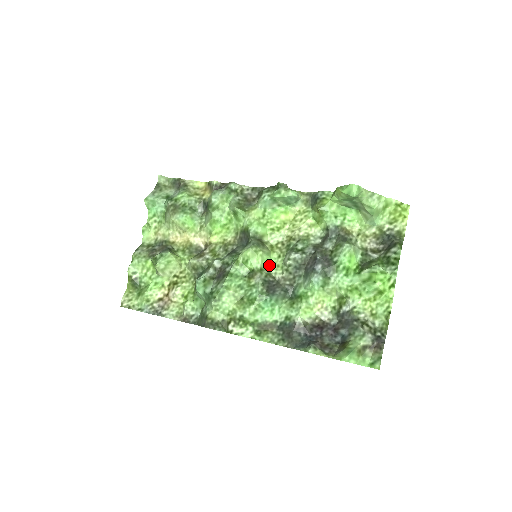
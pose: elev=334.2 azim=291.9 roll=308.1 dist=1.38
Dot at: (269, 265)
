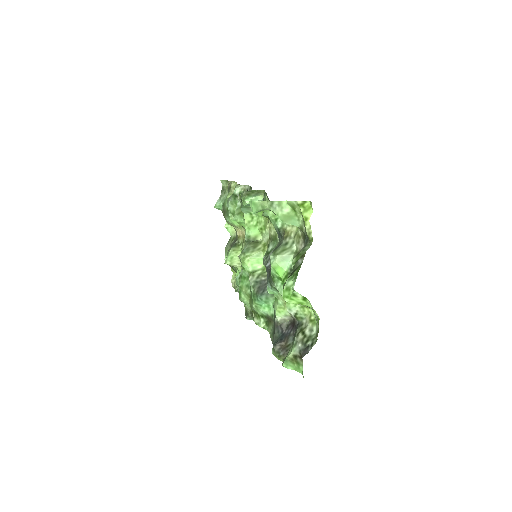
Dot at: occluded
